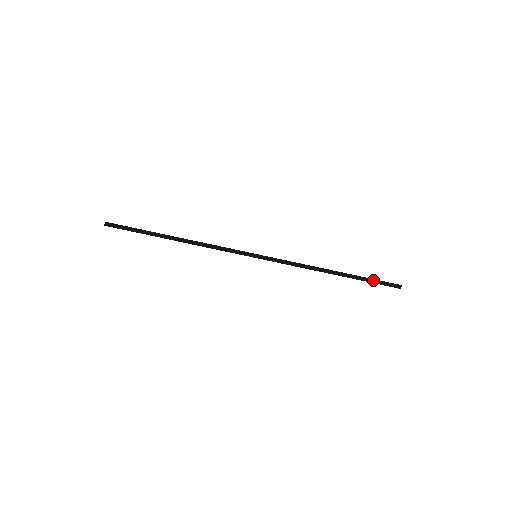
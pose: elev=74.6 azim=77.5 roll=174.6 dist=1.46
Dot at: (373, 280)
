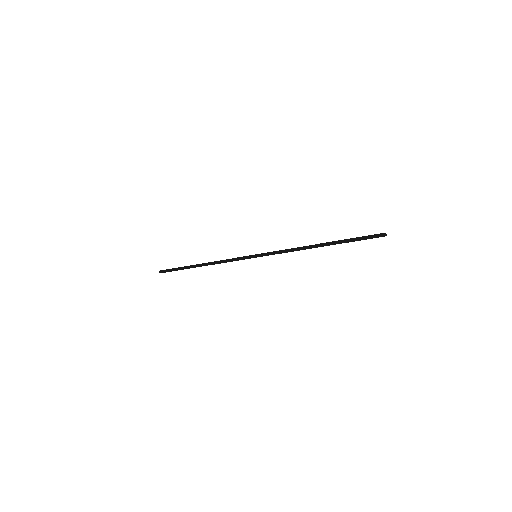
Dot at: (356, 239)
